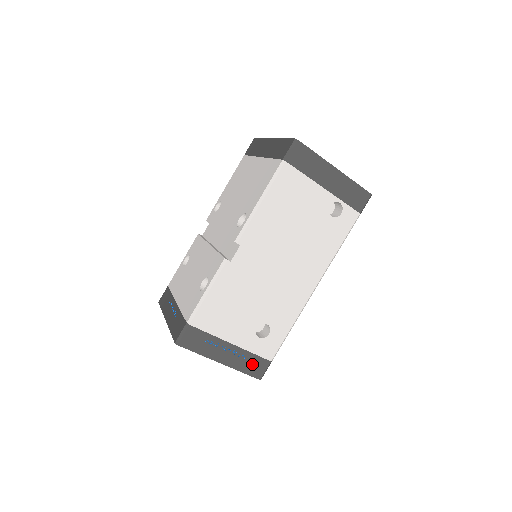
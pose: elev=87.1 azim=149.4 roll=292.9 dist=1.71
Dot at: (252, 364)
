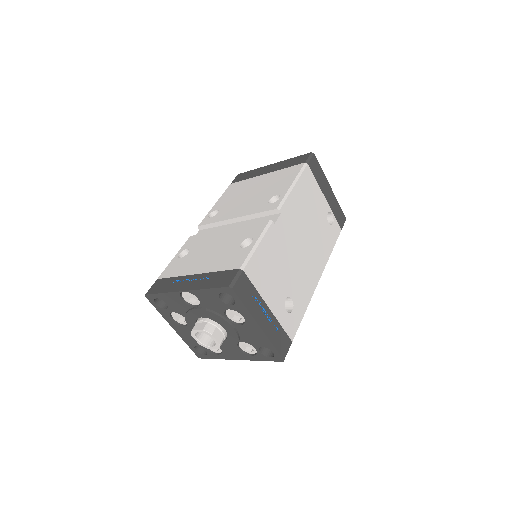
Dot at: (280, 339)
